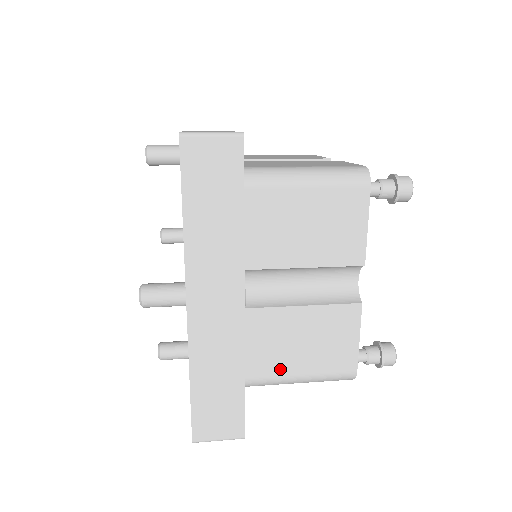
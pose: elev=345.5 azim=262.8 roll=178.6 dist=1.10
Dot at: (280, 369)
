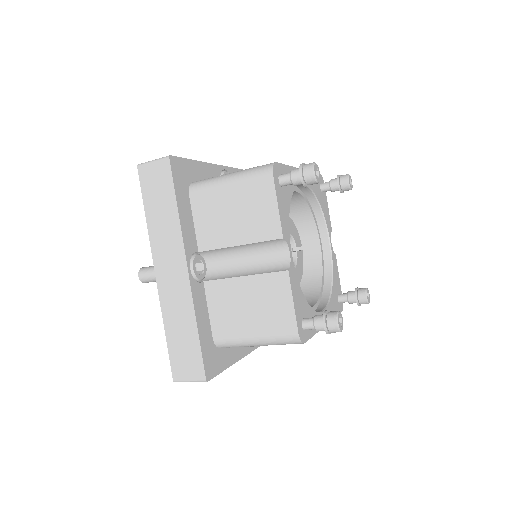
Dot at: (238, 330)
